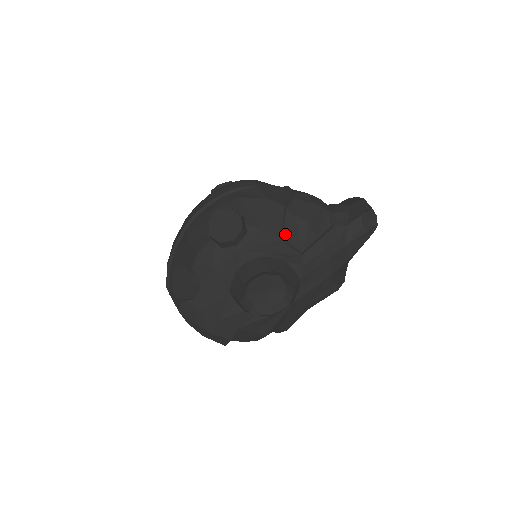
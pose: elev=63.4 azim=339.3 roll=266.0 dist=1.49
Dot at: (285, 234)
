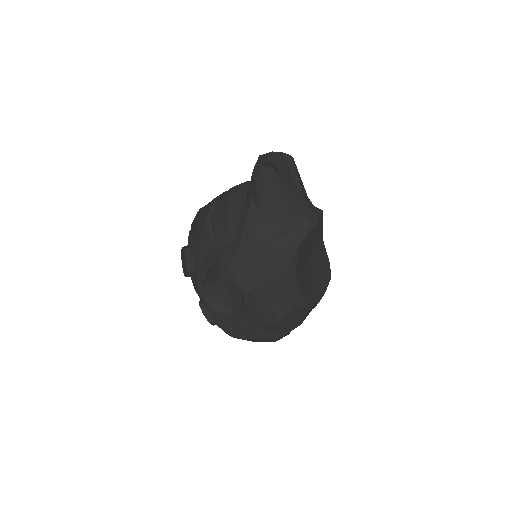
Dot at: (215, 239)
